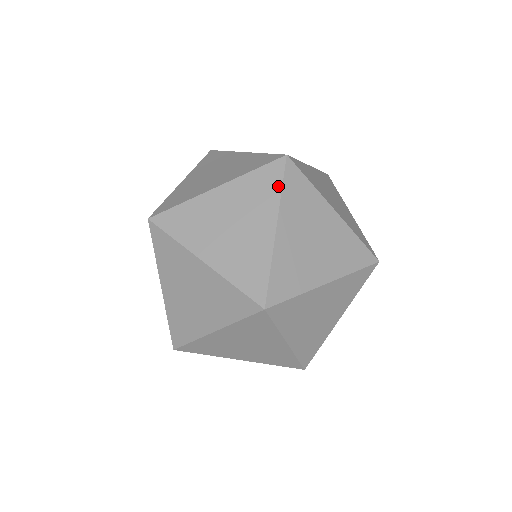
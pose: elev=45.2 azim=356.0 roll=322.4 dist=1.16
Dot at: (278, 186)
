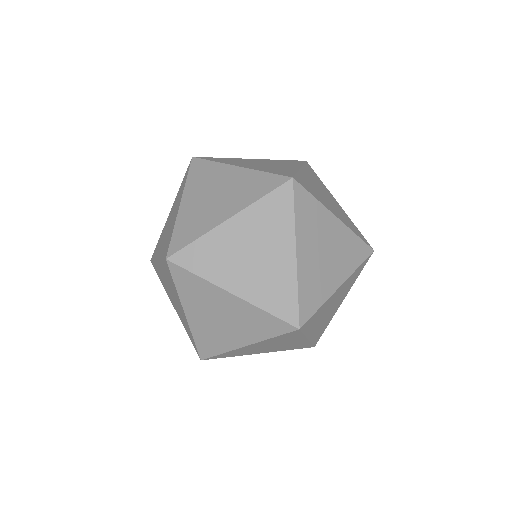
Dot at: (173, 283)
